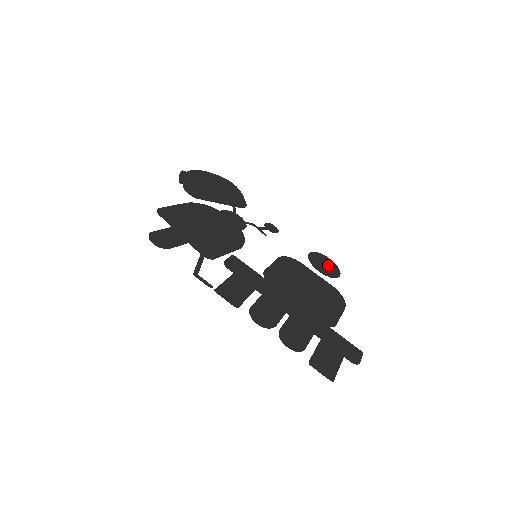
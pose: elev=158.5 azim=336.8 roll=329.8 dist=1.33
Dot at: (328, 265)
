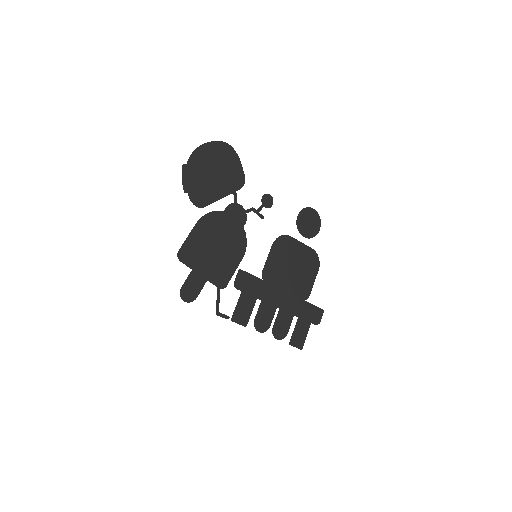
Dot at: (312, 221)
